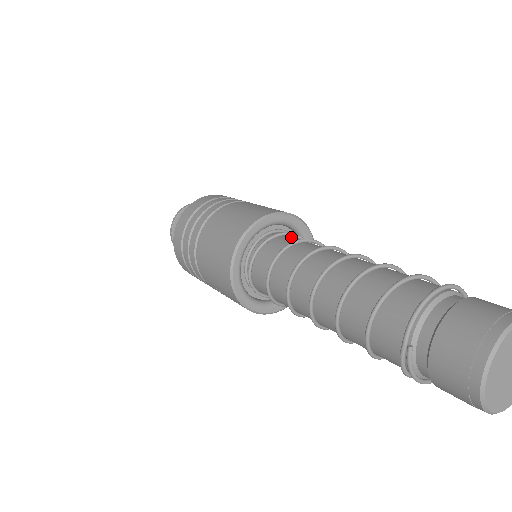
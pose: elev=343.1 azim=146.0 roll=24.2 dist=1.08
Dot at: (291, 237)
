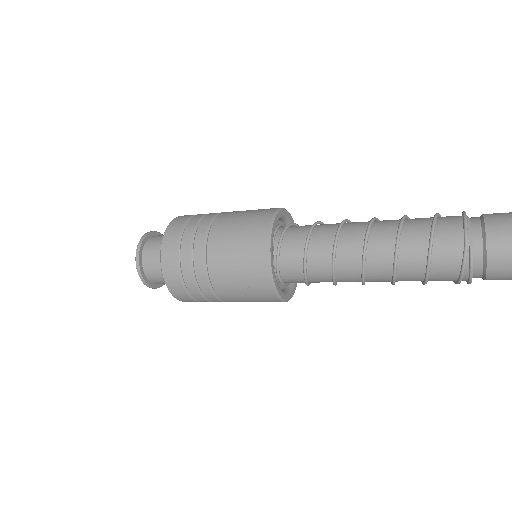
Dot at: occluded
